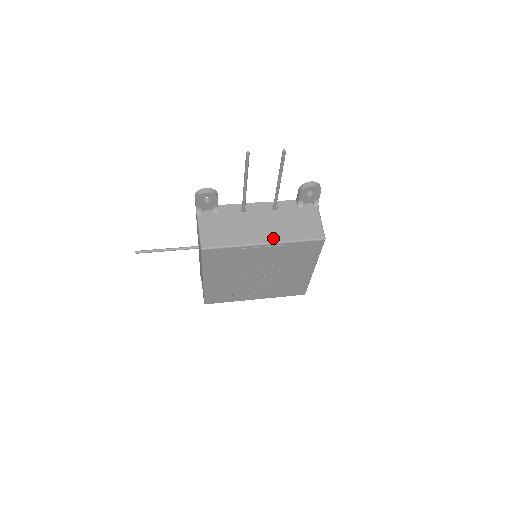
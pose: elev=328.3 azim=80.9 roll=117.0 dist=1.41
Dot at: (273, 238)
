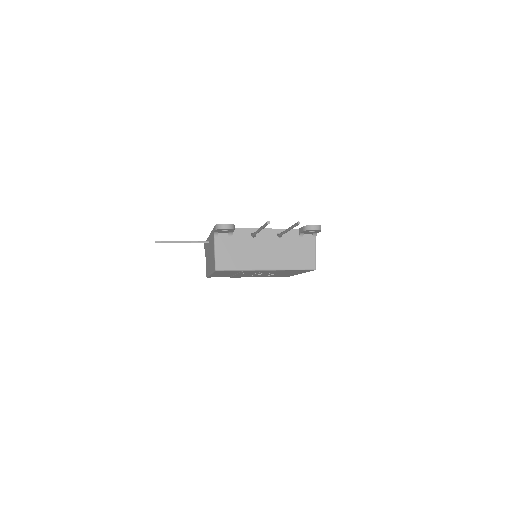
Dot at: (274, 265)
